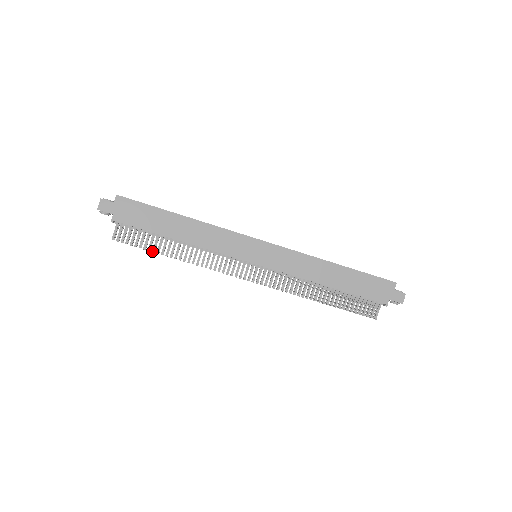
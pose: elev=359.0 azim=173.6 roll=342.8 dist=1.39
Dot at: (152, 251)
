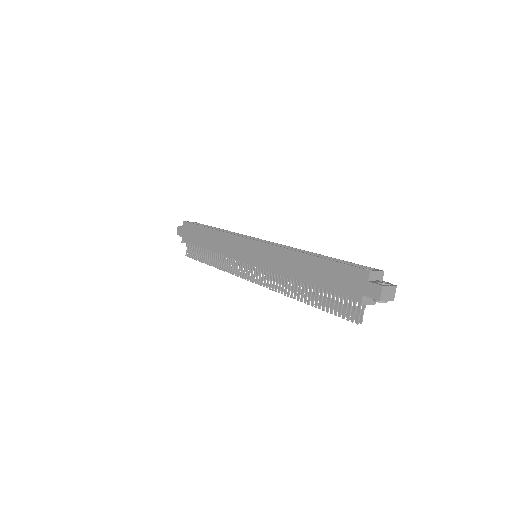
Dot at: (201, 262)
